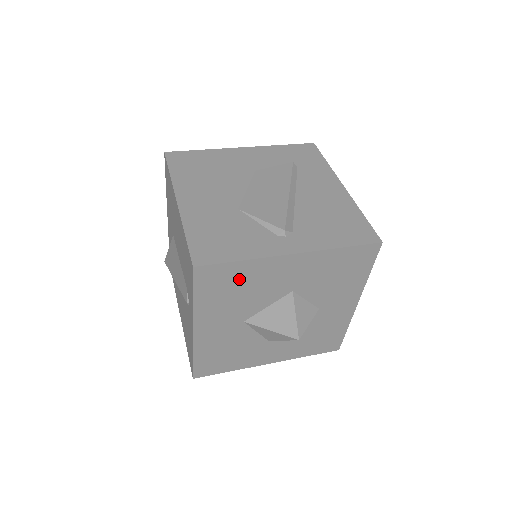
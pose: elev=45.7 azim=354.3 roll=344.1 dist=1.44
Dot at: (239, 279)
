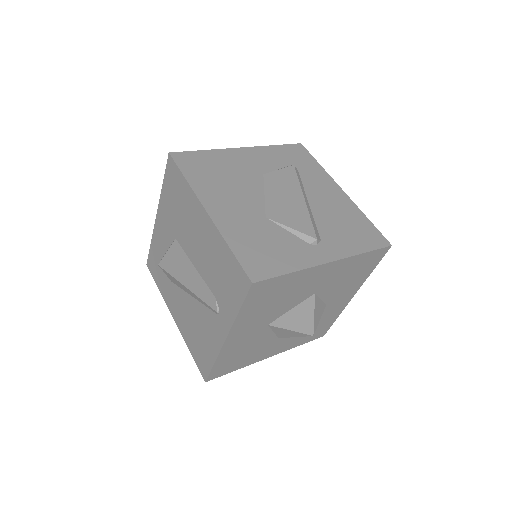
Dot at: (282, 289)
